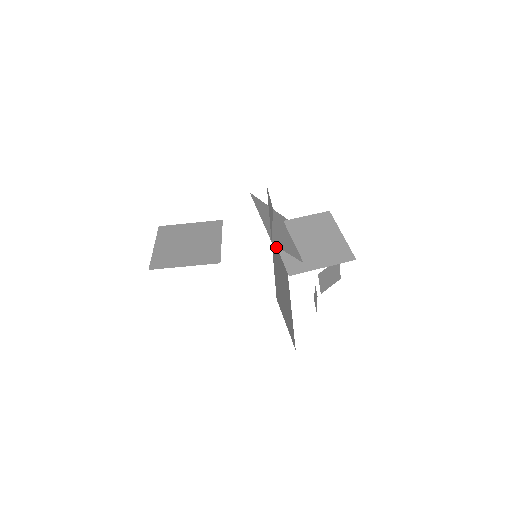
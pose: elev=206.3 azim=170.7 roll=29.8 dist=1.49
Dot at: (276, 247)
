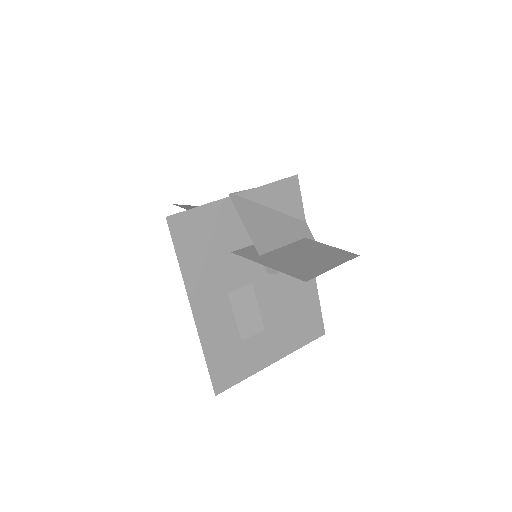
Dot at: occluded
